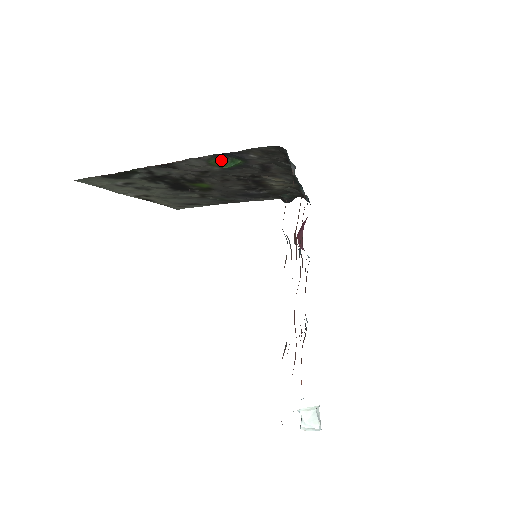
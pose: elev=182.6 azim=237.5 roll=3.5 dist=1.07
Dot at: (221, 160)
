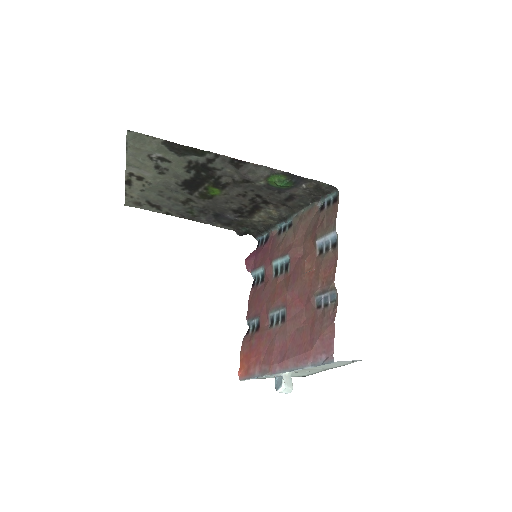
Dot at: (283, 178)
